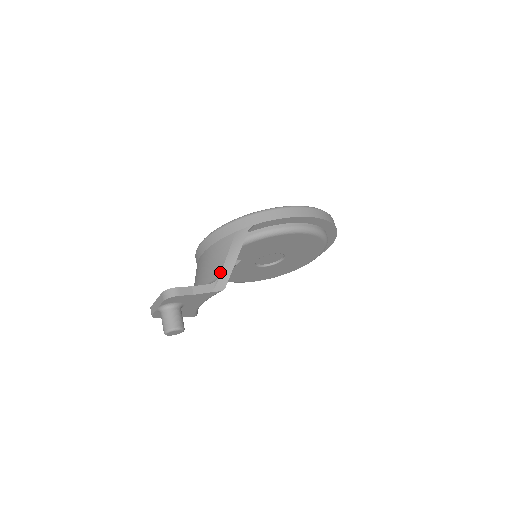
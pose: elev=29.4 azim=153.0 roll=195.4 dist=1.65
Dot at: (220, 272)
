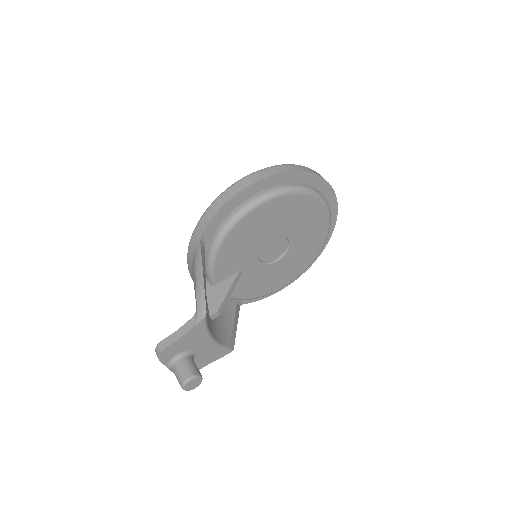
Dot at: (196, 300)
